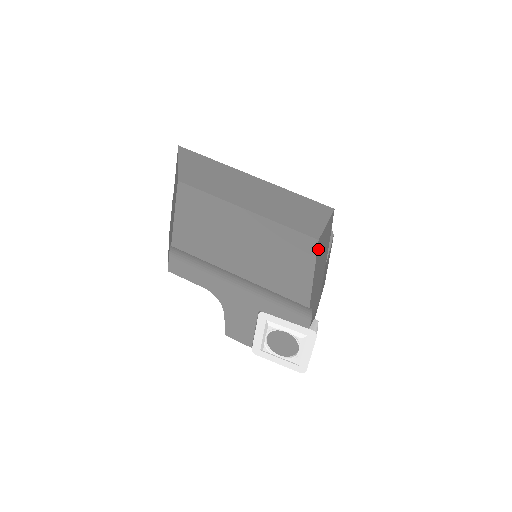
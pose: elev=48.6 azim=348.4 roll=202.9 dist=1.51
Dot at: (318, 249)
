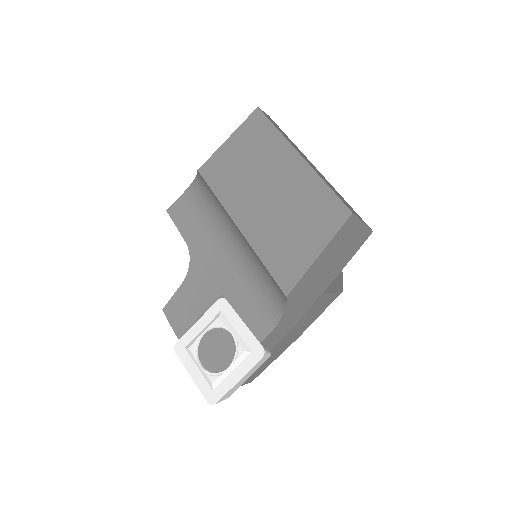
Dot at: (343, 228)
